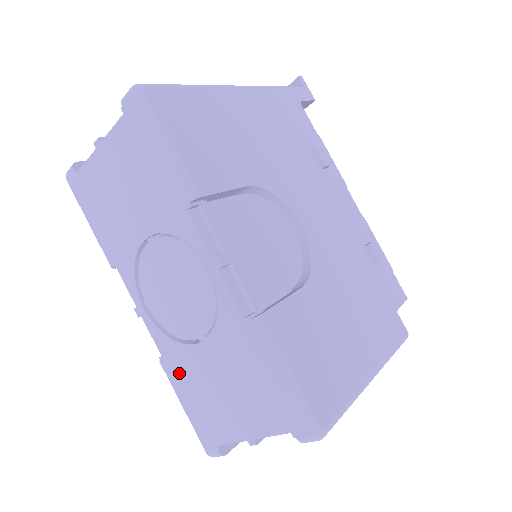
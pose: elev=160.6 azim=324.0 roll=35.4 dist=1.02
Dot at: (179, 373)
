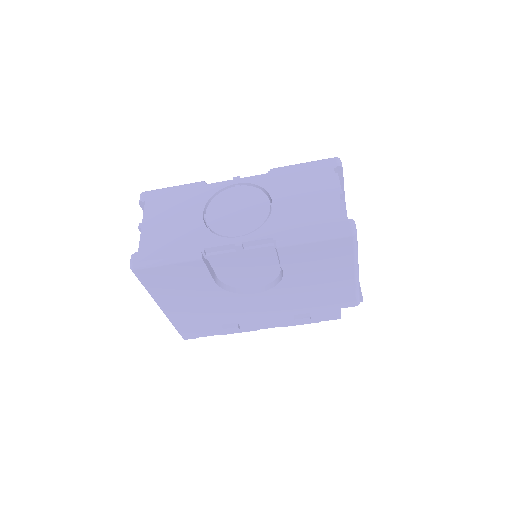
Dot at: (288, 228)
